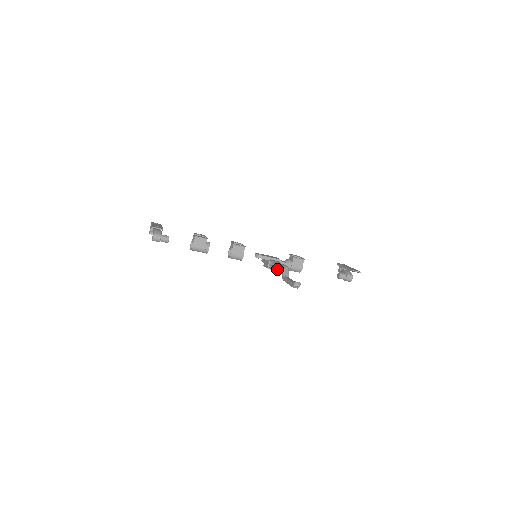
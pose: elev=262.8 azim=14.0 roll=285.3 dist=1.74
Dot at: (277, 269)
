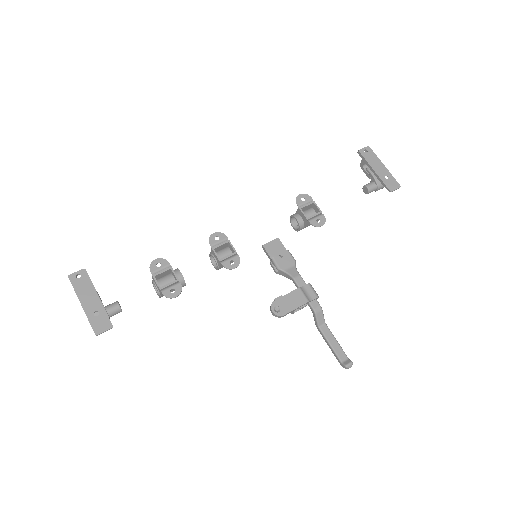
Dot at: occluded
